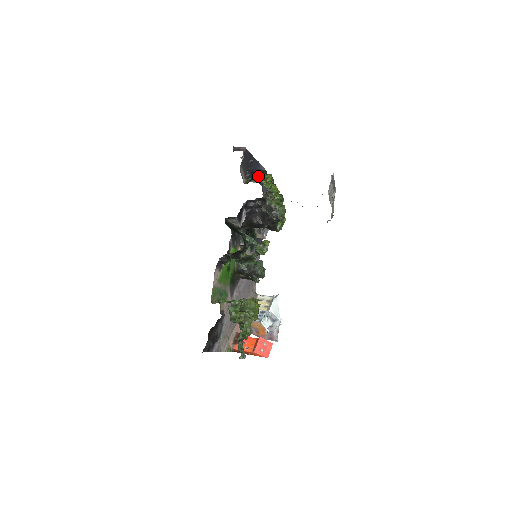
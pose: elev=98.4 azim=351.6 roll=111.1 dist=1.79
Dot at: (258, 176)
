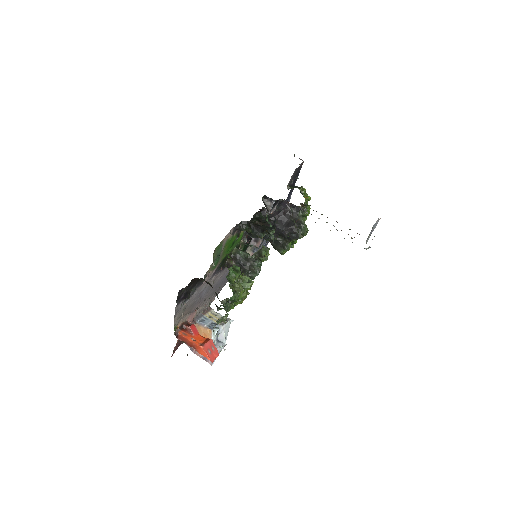
Dot at: (303, 188)
